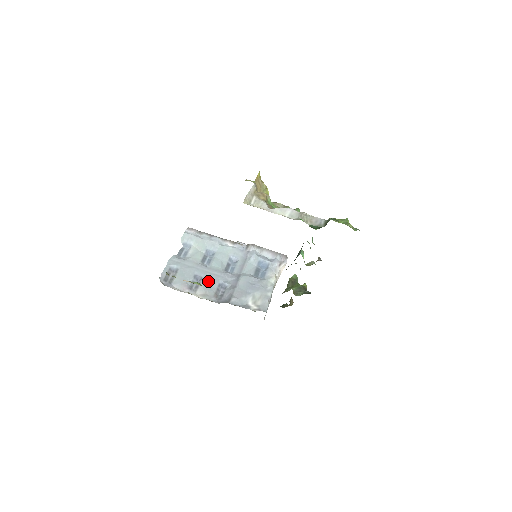
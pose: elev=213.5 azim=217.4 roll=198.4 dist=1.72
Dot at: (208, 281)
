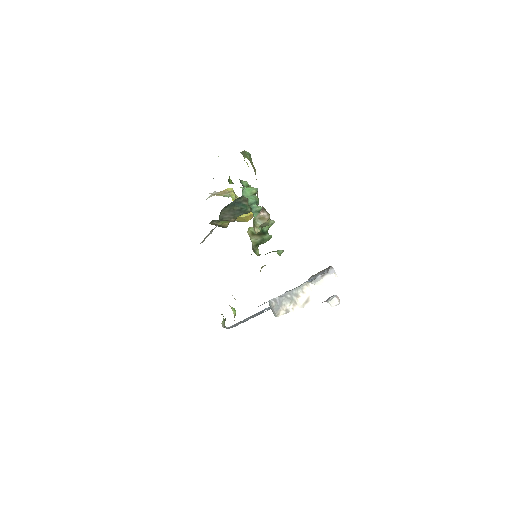
Dot at: occluded
